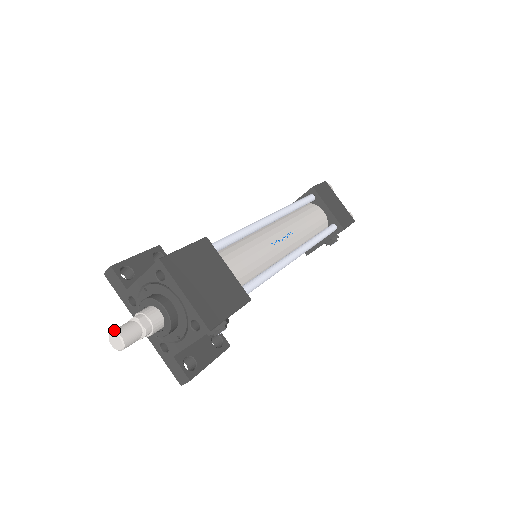
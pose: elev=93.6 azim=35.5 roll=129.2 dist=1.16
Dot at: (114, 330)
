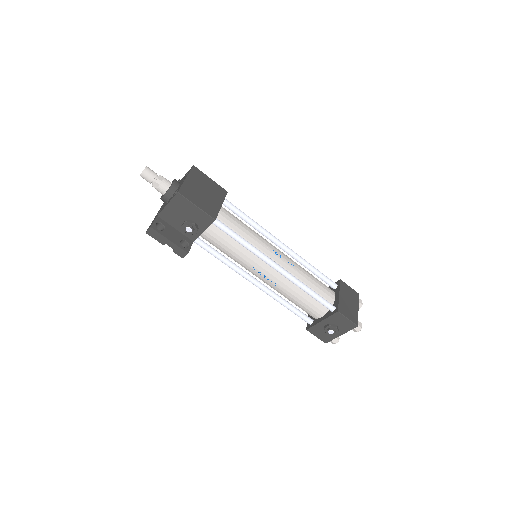
Dot at: (147, 167)
